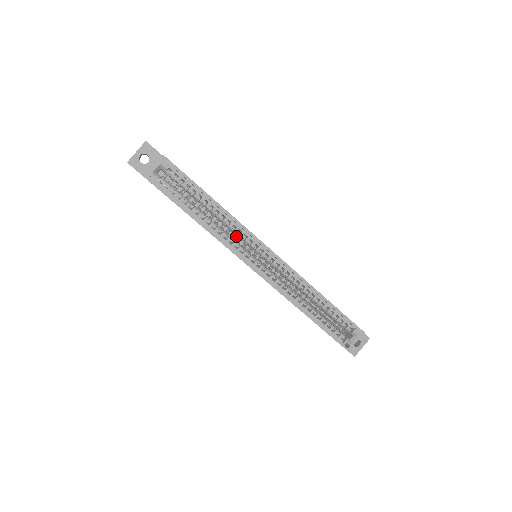
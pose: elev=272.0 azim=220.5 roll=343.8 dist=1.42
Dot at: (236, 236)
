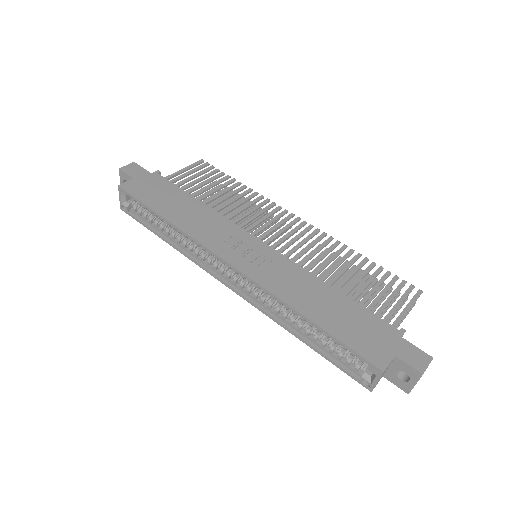
Dot at: occluded
